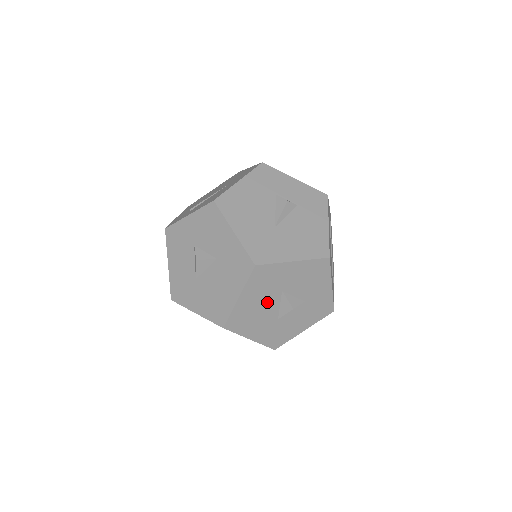
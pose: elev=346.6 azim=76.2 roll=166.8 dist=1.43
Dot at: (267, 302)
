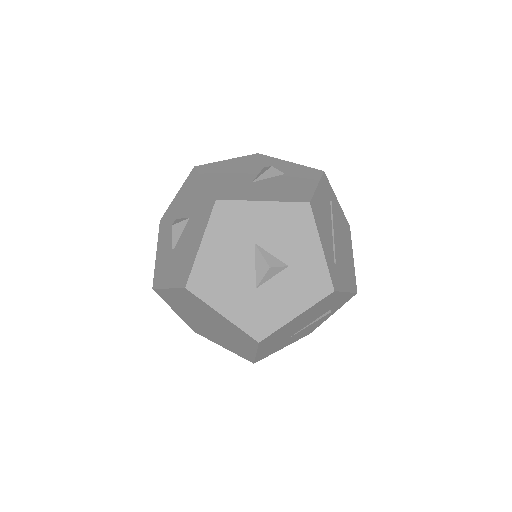
Dot at: (238, 258)
